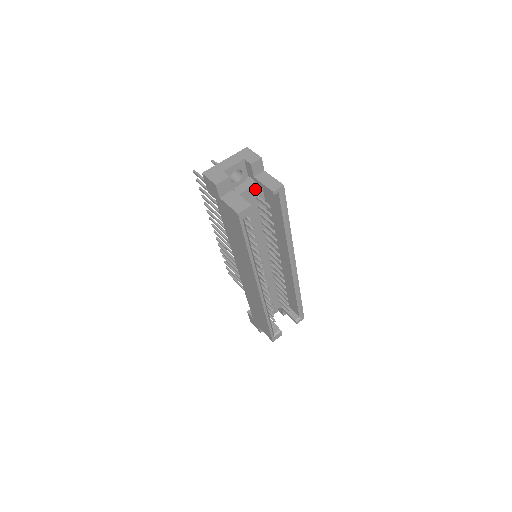
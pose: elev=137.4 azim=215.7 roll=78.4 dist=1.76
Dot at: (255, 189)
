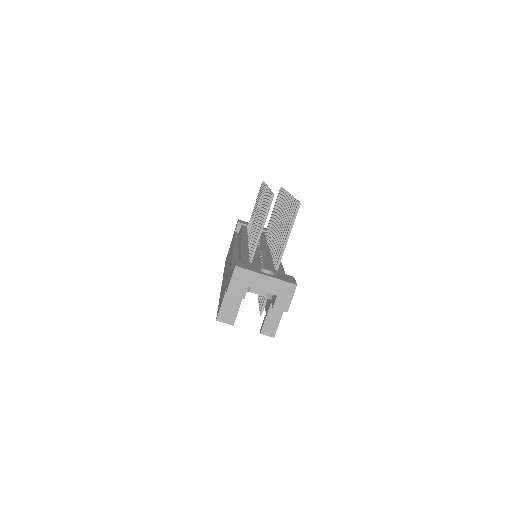
Dot at: occluded
